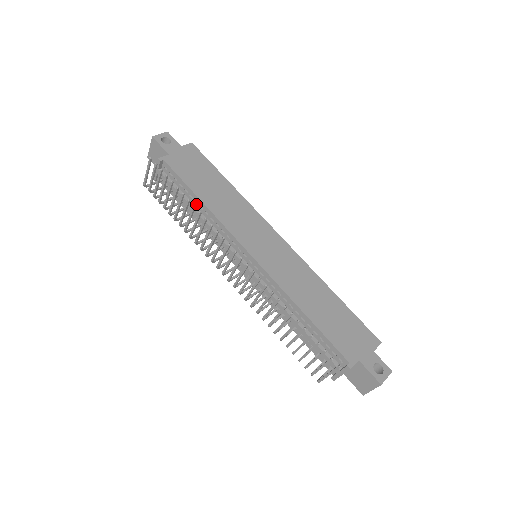
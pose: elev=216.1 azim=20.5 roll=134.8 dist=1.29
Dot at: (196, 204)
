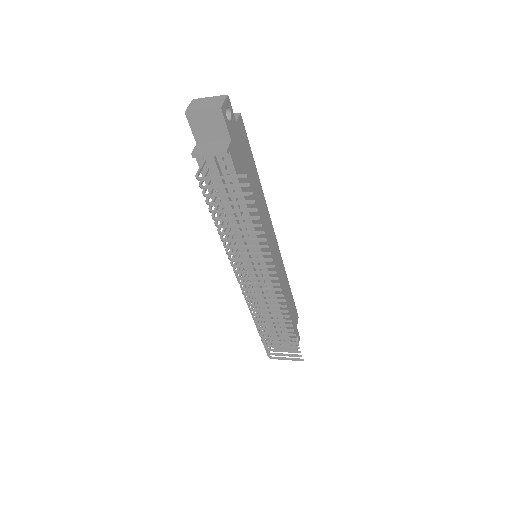
Dot at: (237, 208)
